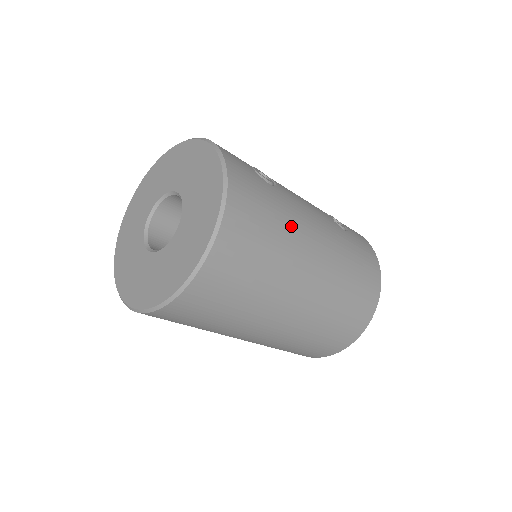
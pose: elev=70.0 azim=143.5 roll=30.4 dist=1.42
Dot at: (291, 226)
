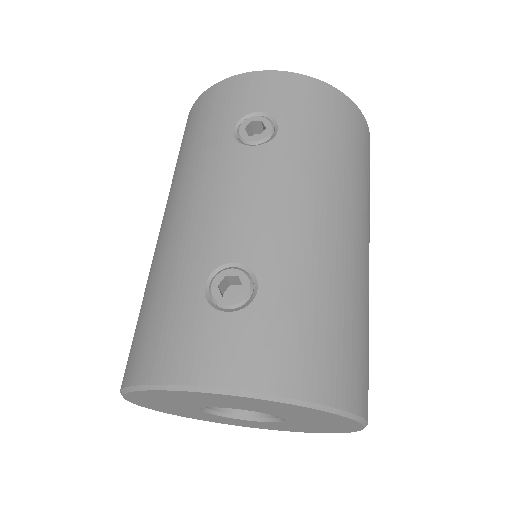
Dot at: (321, 272)
